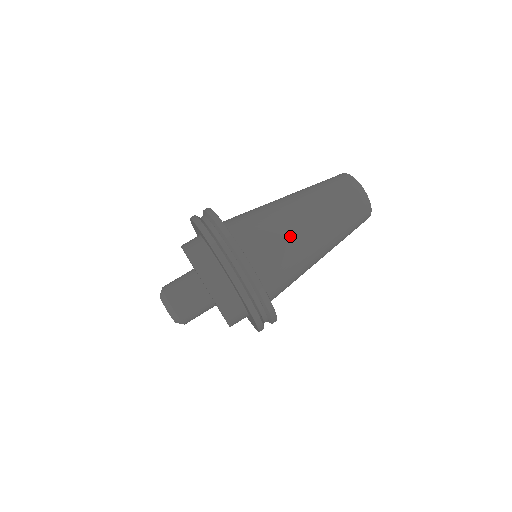
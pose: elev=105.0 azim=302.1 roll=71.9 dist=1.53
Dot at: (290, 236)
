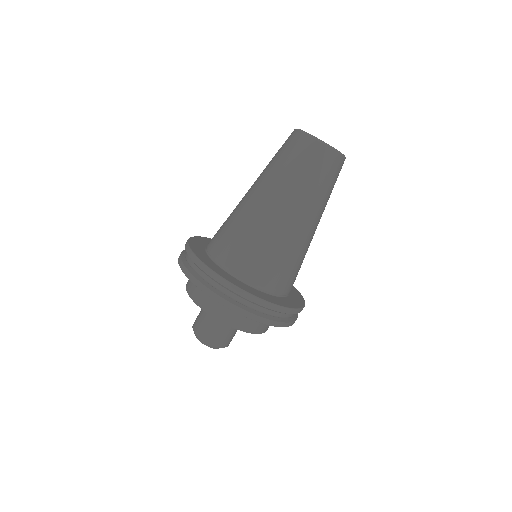
Dot at: (252, 224)
